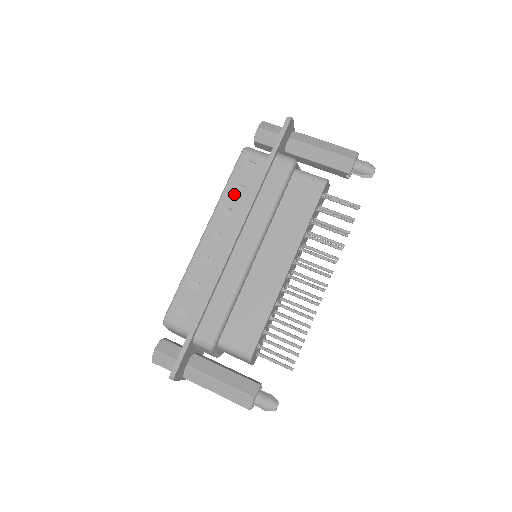
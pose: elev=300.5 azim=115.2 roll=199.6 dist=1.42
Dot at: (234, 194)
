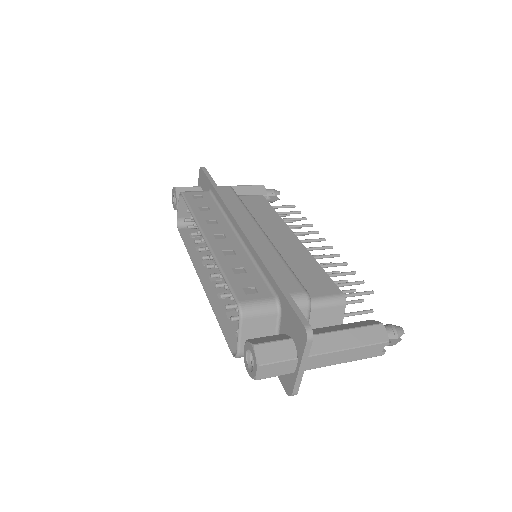
Dot at: (204, 212)
